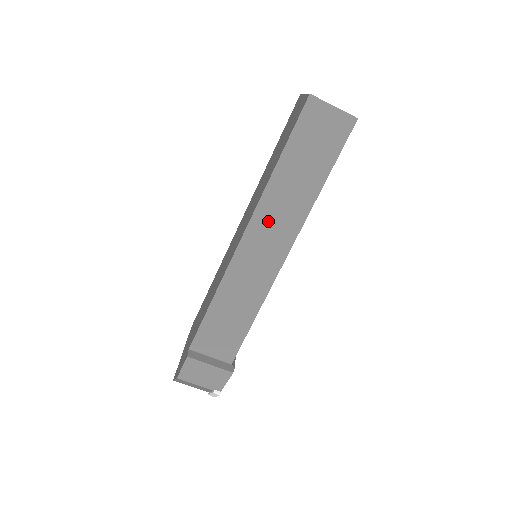
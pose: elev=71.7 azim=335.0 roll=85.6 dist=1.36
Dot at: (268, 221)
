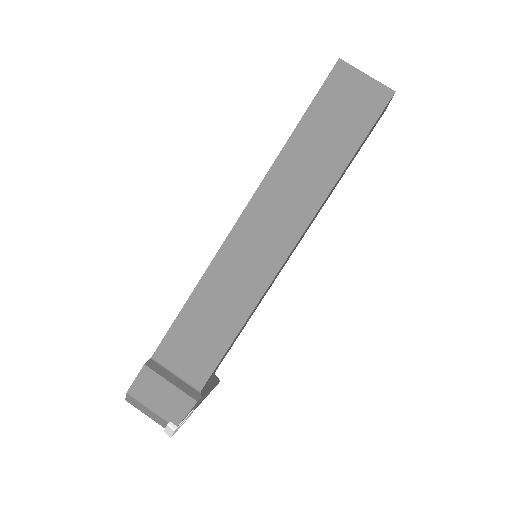
Dot at: (272, 204)
